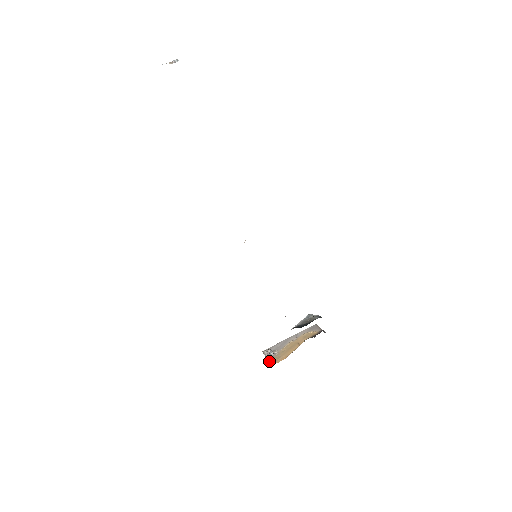
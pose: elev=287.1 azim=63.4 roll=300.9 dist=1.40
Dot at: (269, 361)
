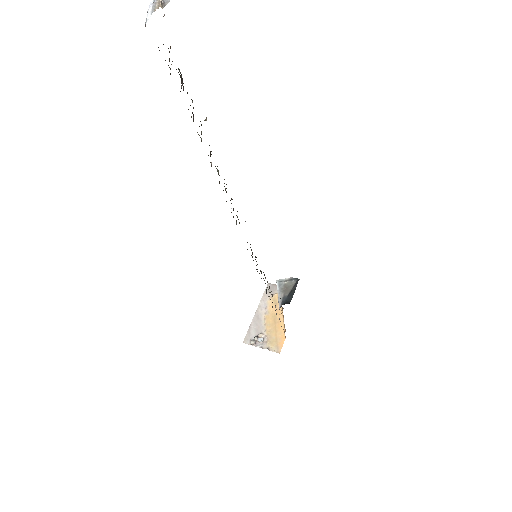
Dot at: (269, 349)
